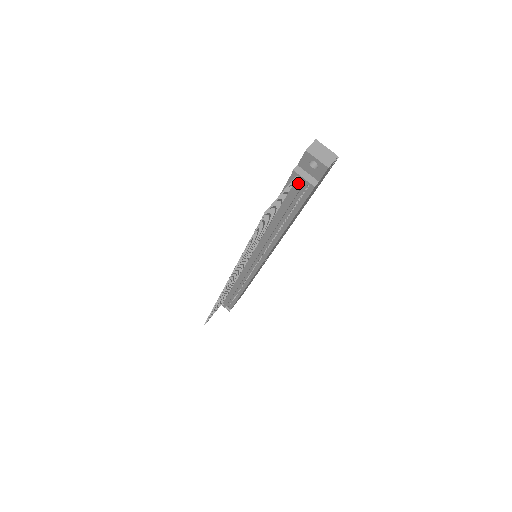
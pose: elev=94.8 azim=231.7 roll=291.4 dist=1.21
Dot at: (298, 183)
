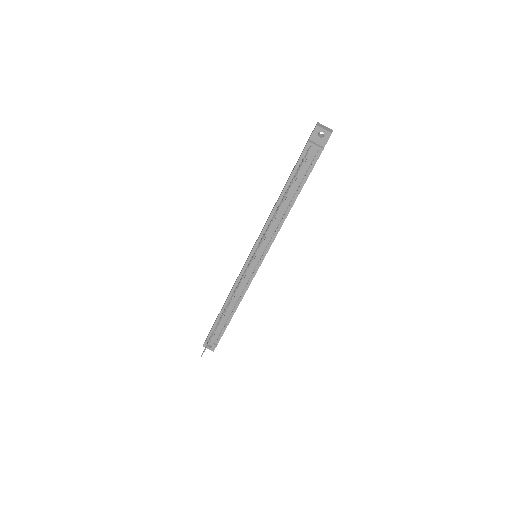
Dot at: (311, 151)
